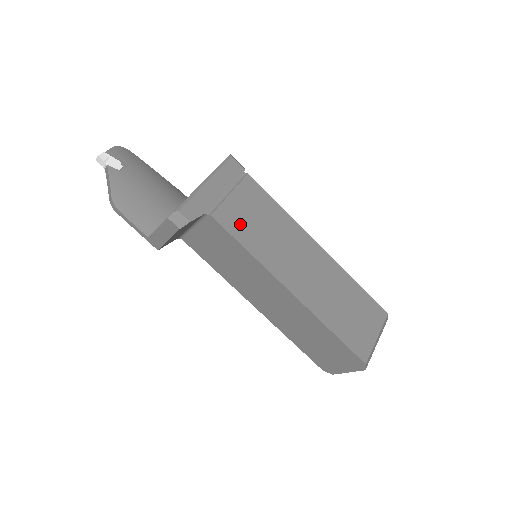
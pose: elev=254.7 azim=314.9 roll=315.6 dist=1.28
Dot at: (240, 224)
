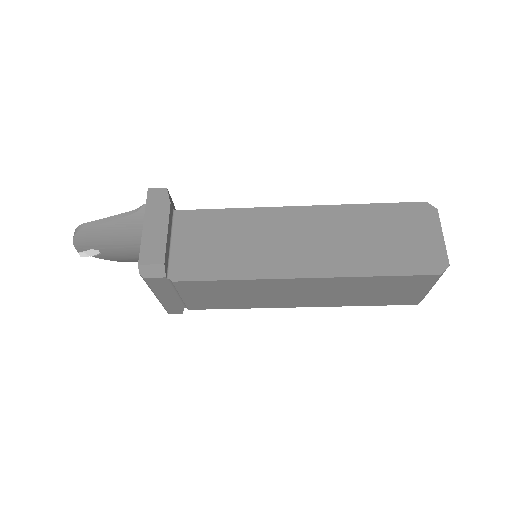
Dot at: (213, 303)
